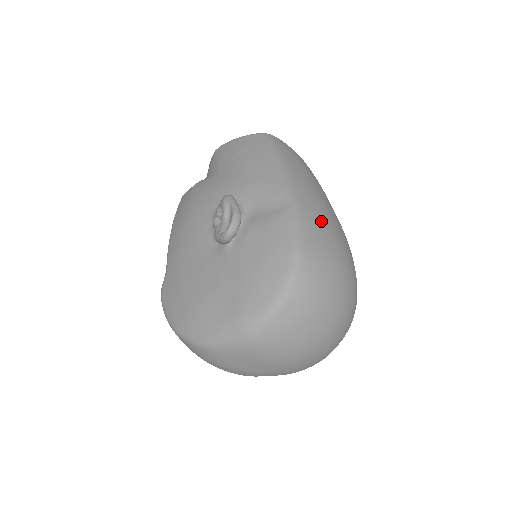
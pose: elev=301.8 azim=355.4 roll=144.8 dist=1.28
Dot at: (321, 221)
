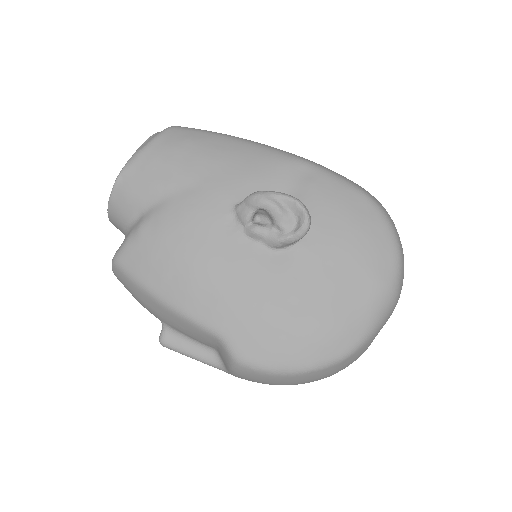
Dot at: occluded
